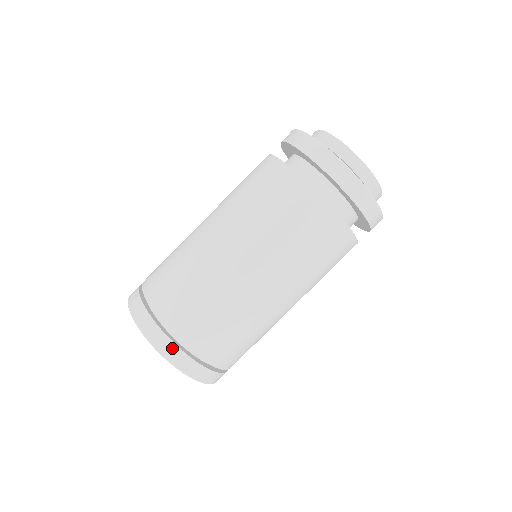
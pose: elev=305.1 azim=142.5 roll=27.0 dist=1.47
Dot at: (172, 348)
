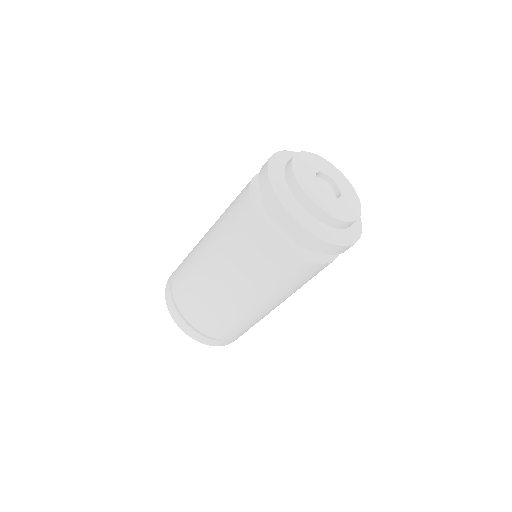
Dot at: (183, 323)
